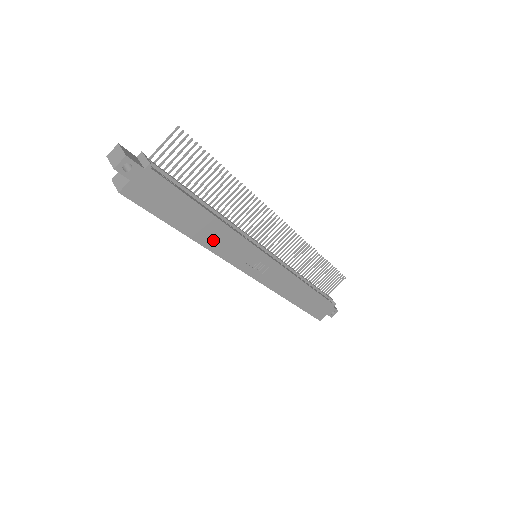
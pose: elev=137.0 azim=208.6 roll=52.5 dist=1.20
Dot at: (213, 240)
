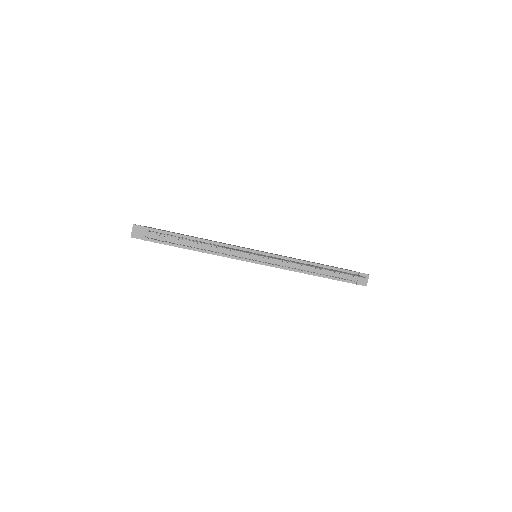
Dot at: occluded
